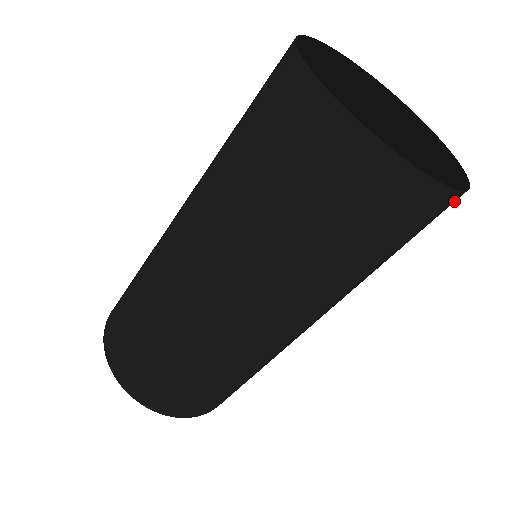
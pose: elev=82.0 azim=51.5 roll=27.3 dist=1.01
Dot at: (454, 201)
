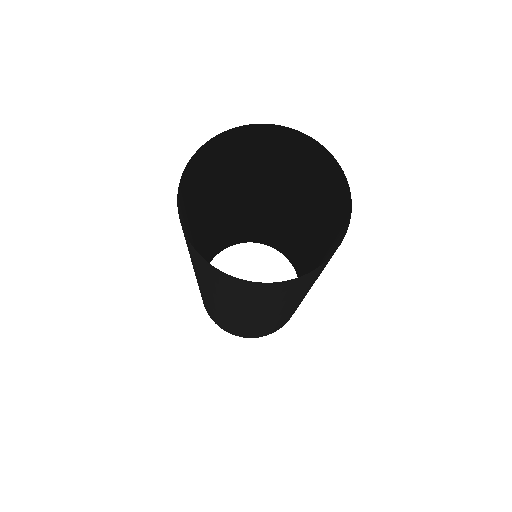
Dot at: (343, 238)
